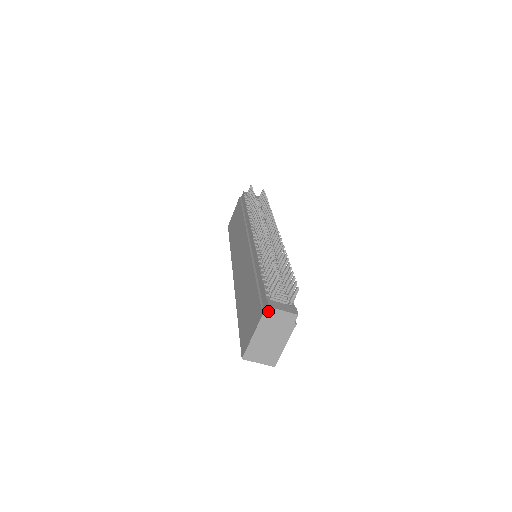
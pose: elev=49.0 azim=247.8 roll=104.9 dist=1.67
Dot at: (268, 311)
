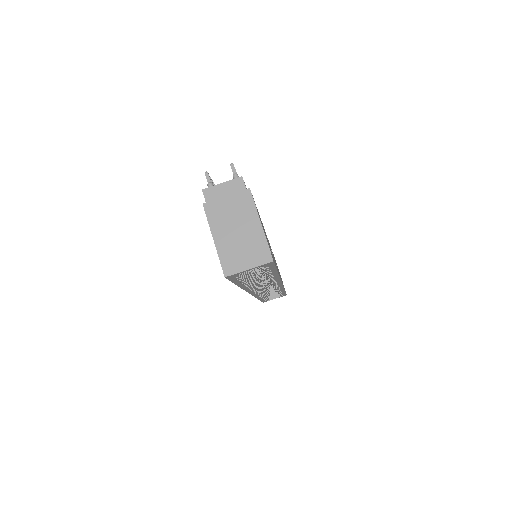
Dot at: (205, 196)
